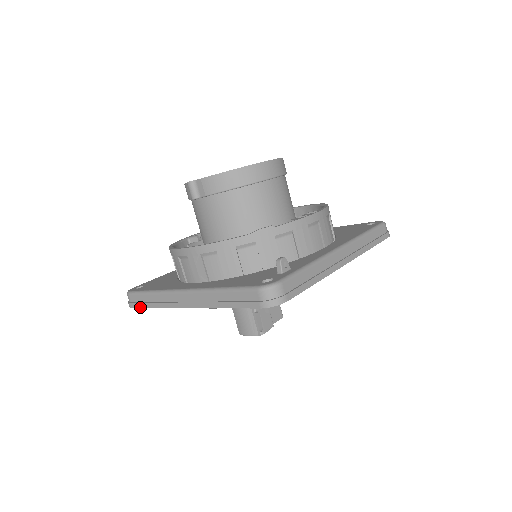
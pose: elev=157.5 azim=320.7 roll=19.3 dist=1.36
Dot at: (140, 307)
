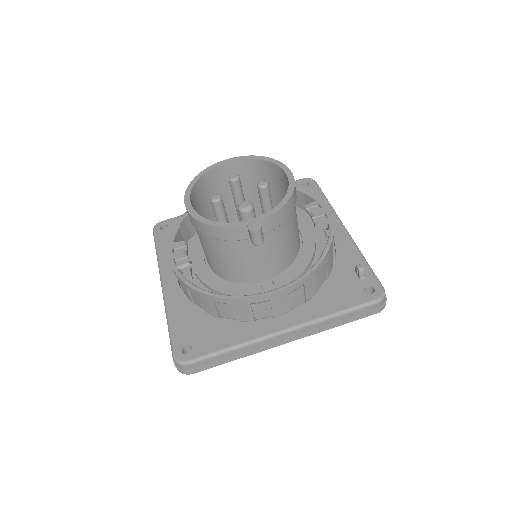
Dot at: occluded
